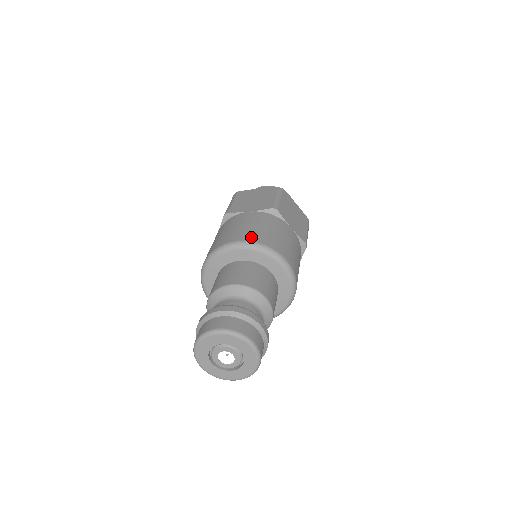
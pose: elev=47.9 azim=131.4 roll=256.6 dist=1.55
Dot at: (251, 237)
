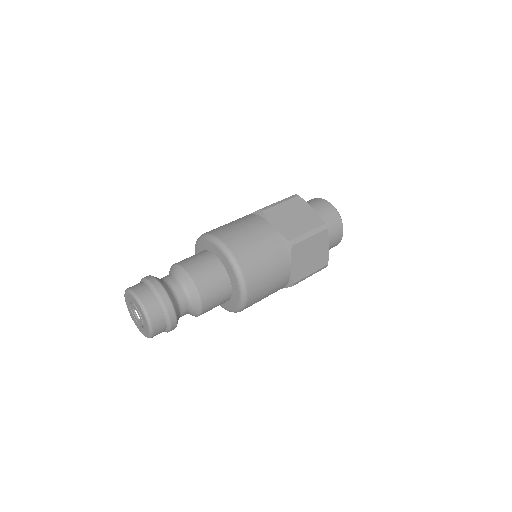
Dot at: (213, 230)
